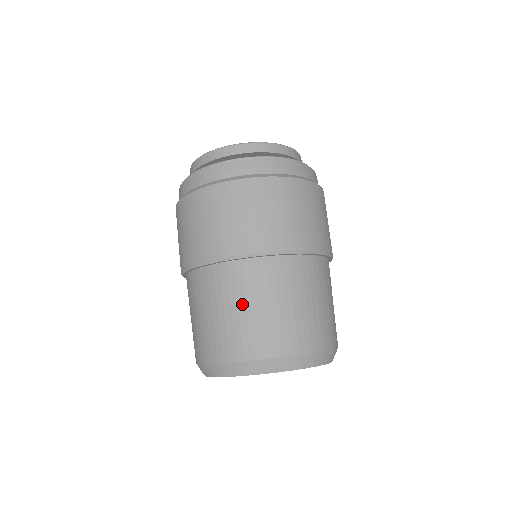
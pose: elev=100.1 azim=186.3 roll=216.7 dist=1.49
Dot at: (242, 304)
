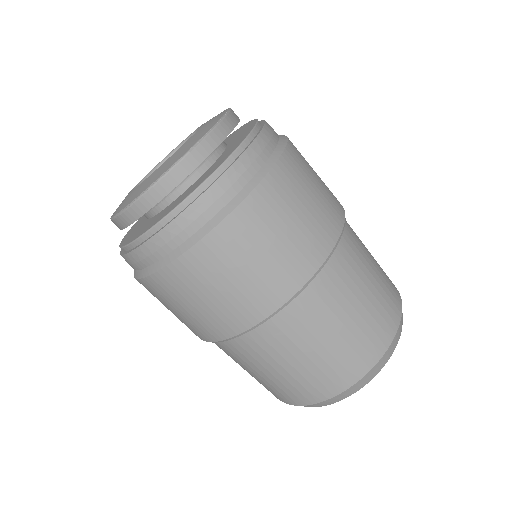
Dot at: (276, 366)
